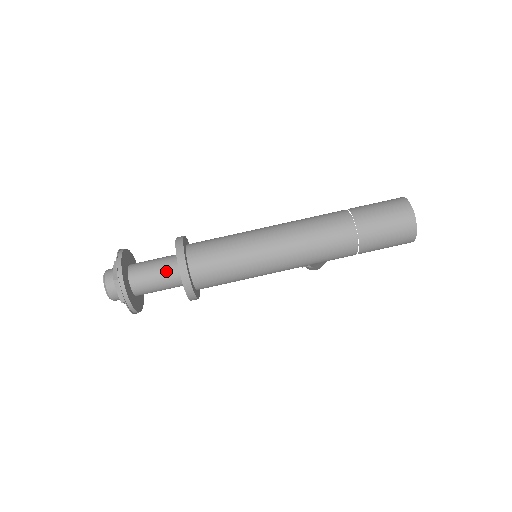
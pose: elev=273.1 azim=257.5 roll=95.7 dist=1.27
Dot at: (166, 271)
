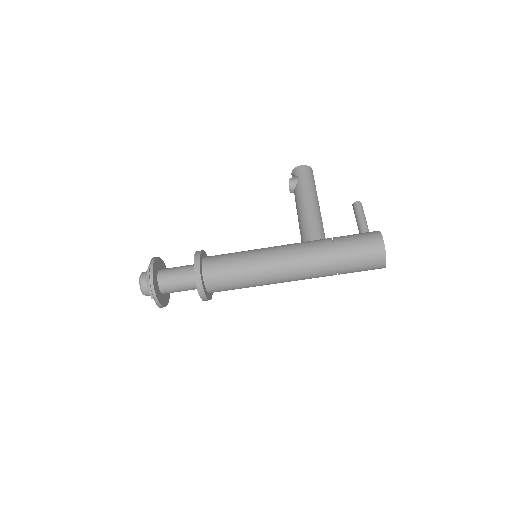
Dot at: (189, 289)
